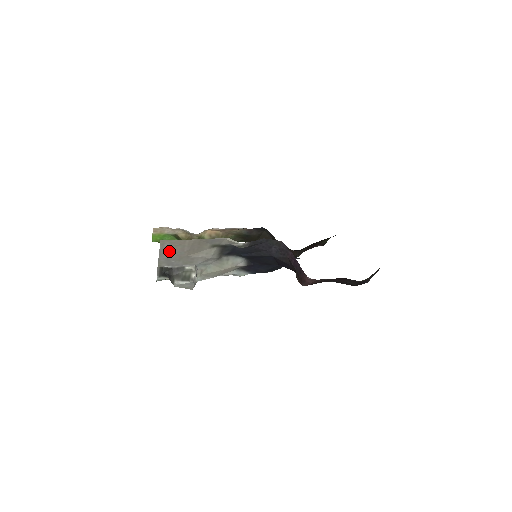
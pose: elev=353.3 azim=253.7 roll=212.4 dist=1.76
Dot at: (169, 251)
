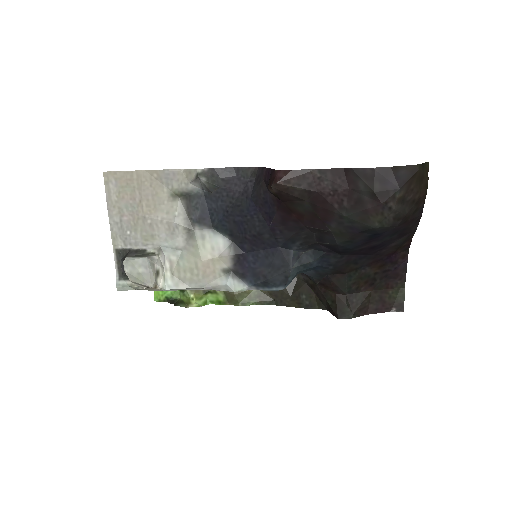
Dot at: (118, 202)
